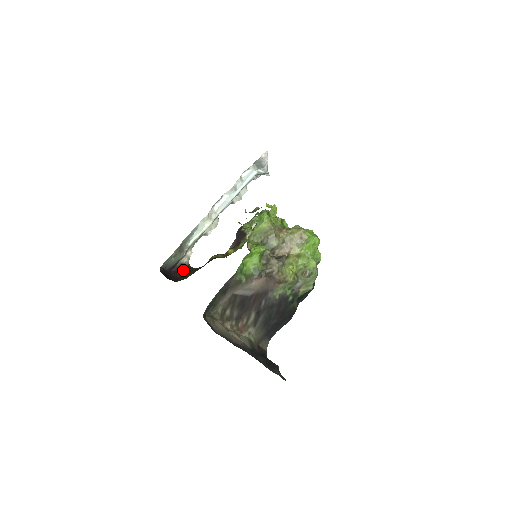
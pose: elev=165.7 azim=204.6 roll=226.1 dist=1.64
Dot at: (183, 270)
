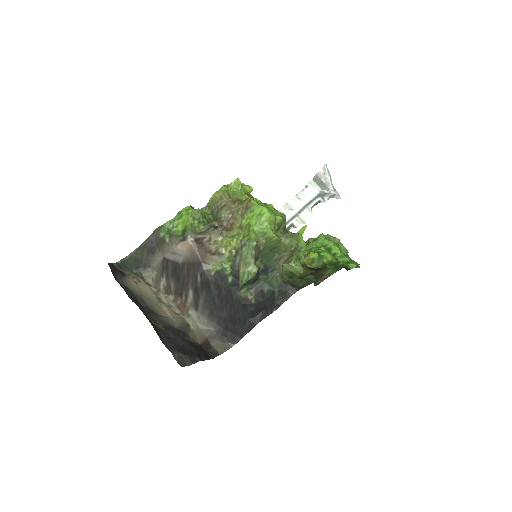
Dot at: occluded
